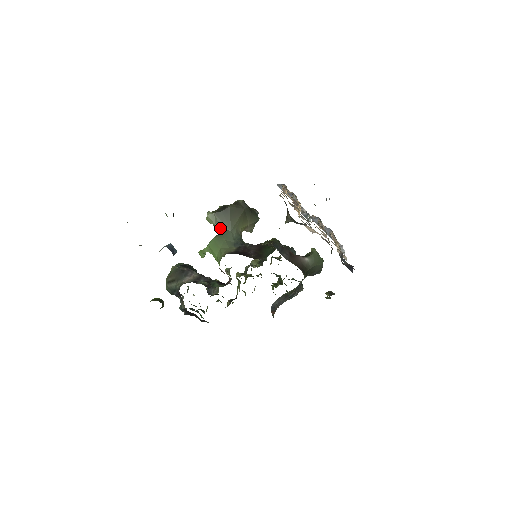
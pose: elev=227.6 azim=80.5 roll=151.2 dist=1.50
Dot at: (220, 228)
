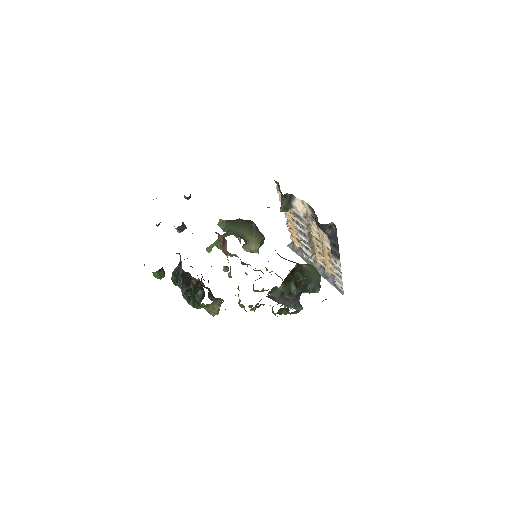
Dot at: (228, 230)
